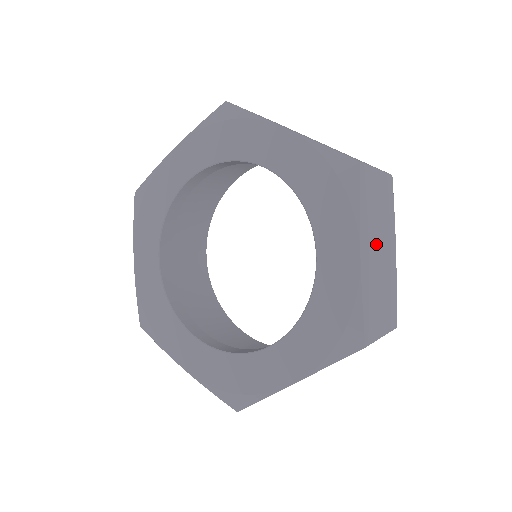
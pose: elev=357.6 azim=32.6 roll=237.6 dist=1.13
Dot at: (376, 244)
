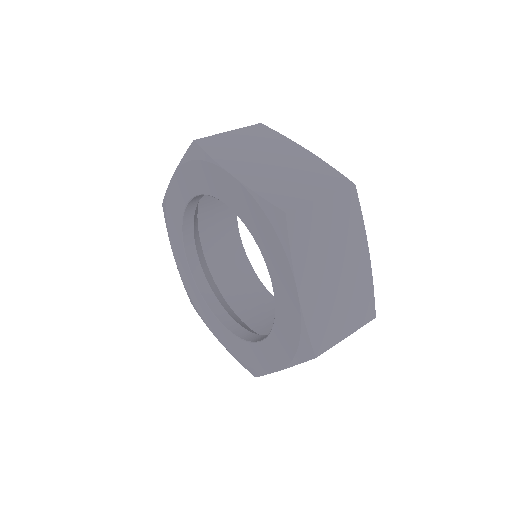
Dot at: occluded
